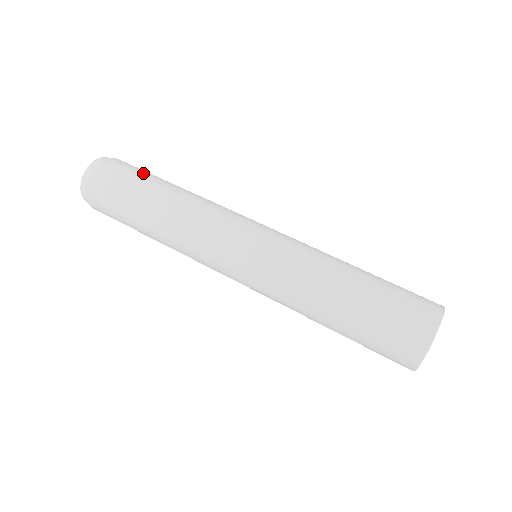
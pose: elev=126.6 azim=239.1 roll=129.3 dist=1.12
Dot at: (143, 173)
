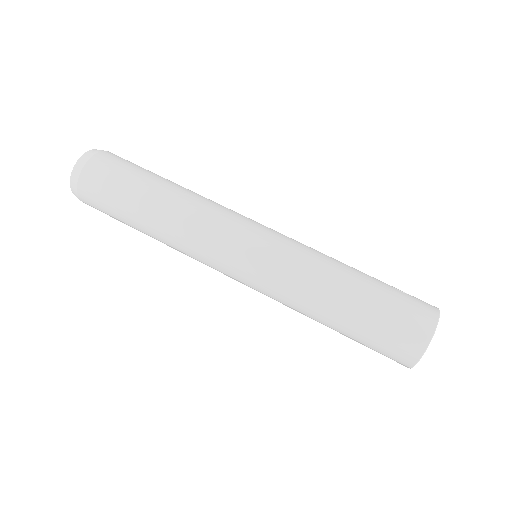
Dot at: (118, 191)
